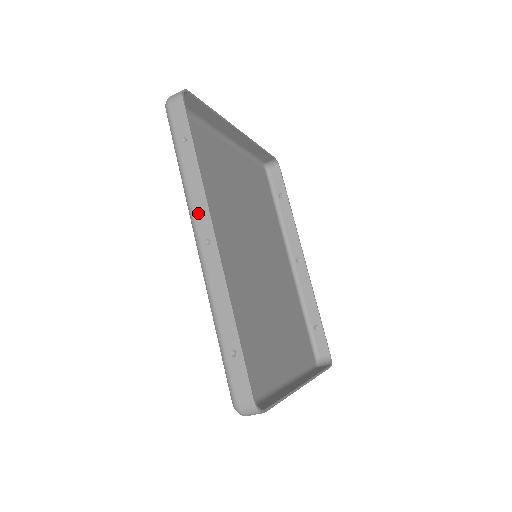
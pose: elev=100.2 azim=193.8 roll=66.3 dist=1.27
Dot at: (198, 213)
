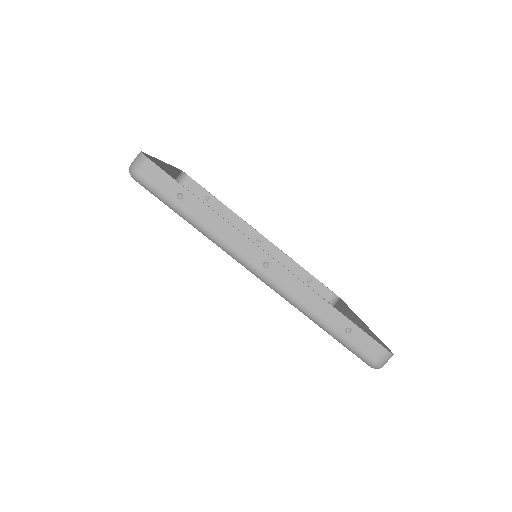
Dot at: (240, 248)
